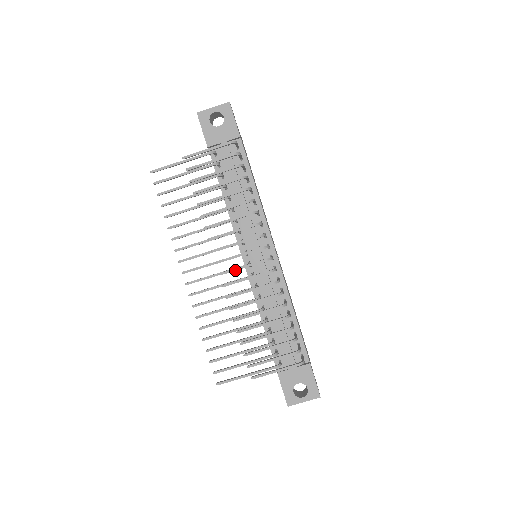
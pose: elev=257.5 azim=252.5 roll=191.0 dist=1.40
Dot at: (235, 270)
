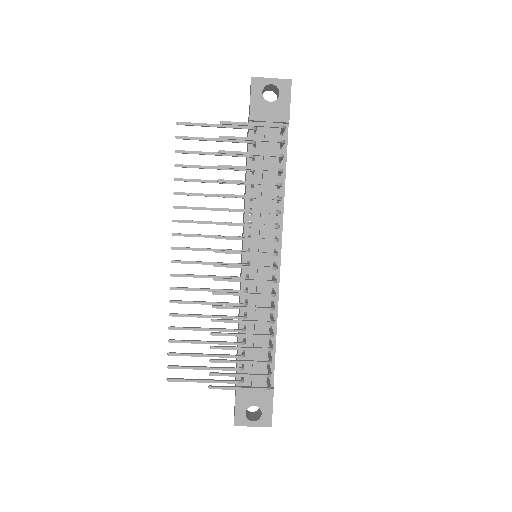
Dot at: (233, 267)
